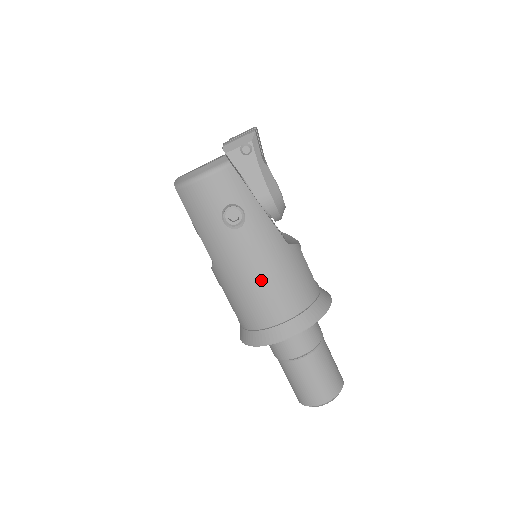
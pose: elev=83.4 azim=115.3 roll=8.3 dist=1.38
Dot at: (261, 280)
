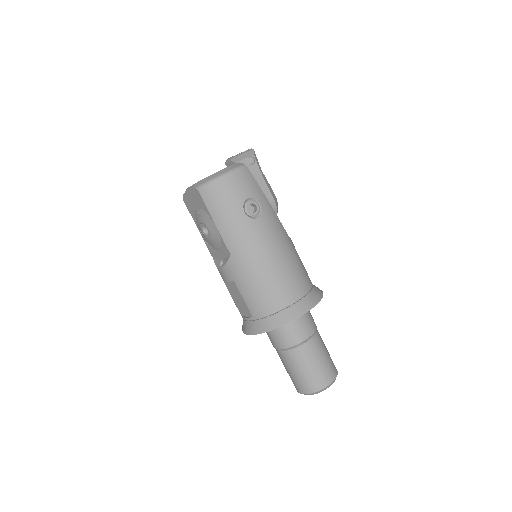
Dot at: (277, 263)
